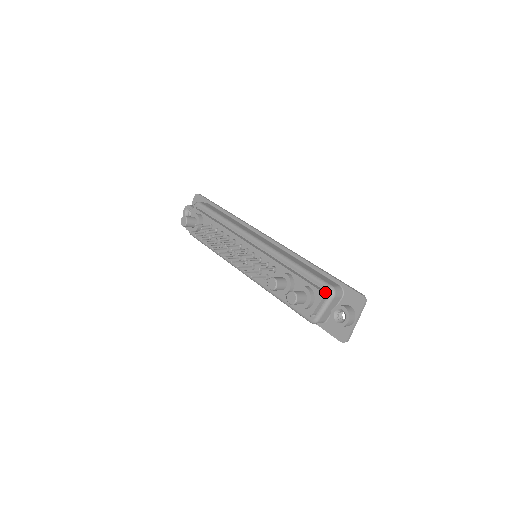
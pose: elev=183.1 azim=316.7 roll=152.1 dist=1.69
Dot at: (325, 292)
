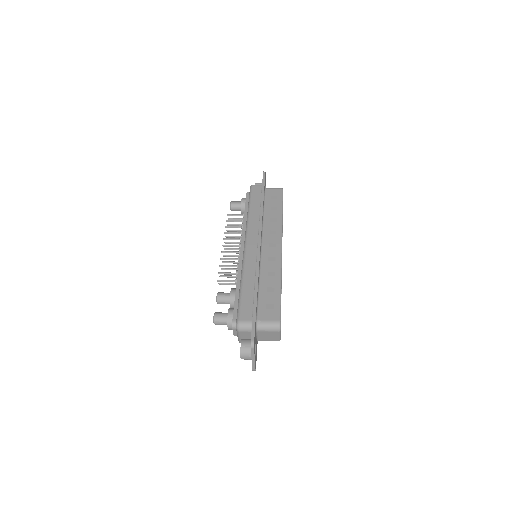
Dot at: occluded
